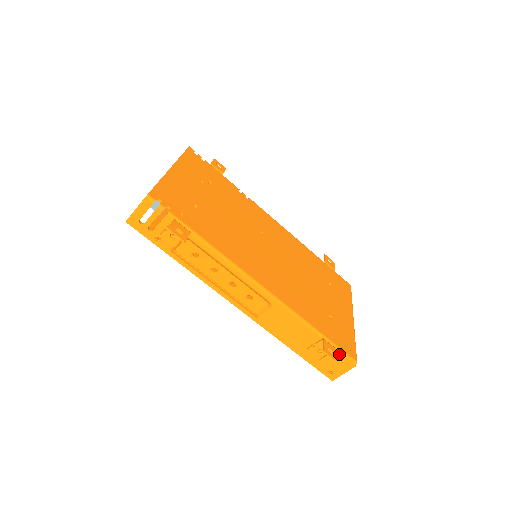
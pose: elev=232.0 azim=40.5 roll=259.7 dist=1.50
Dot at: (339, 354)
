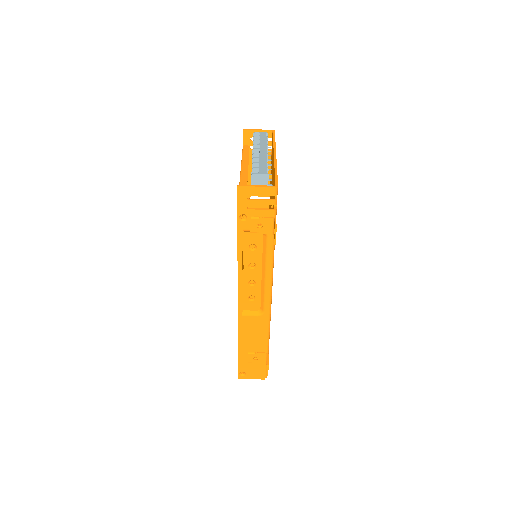
Dot at: (264, 367)
